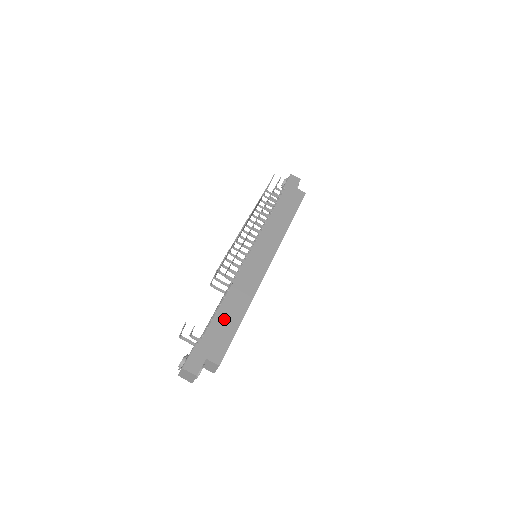
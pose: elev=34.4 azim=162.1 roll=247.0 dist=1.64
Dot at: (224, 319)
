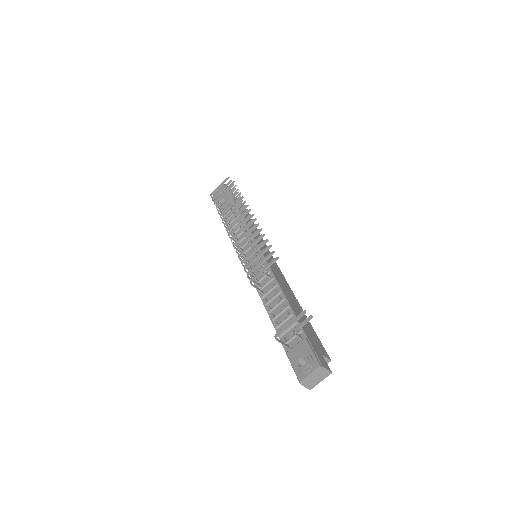
Dot at: (299, 313)
